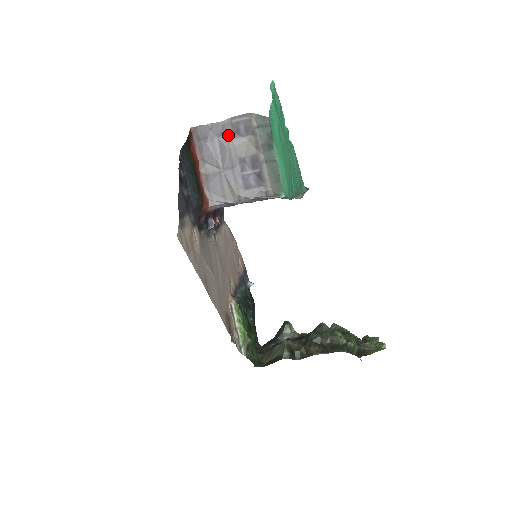
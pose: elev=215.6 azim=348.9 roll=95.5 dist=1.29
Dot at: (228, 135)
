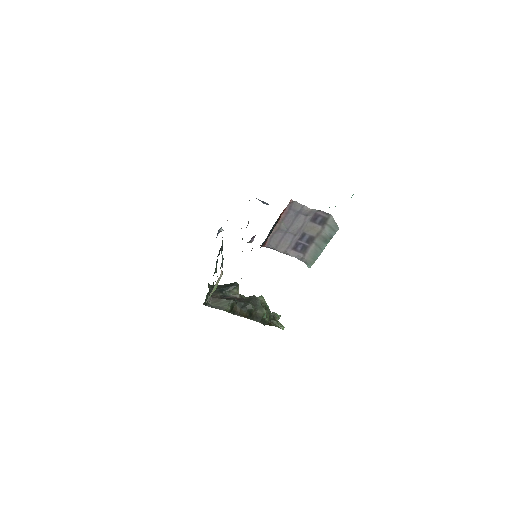
Dot at: (308, 217)
